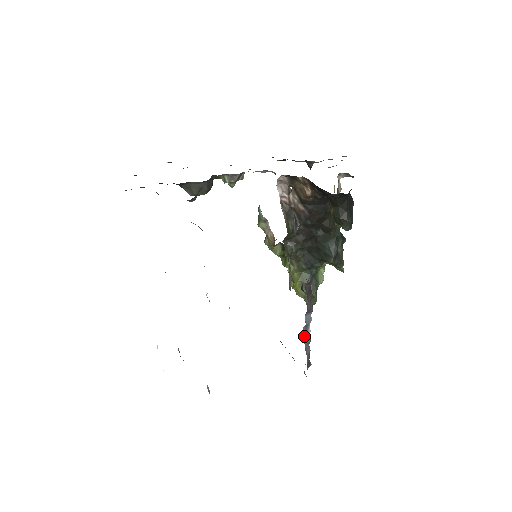
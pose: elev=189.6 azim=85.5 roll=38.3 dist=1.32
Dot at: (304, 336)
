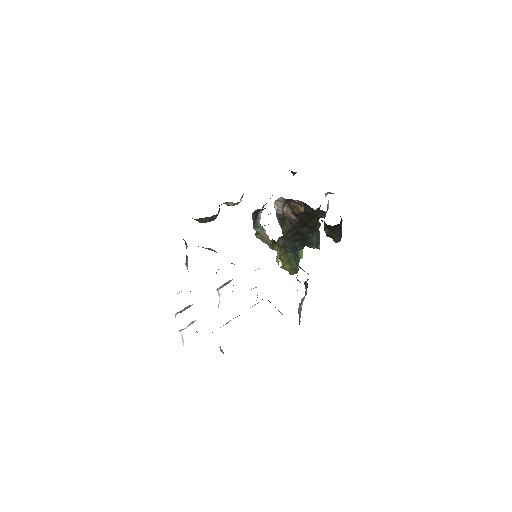
Dot at: (298, 309)
